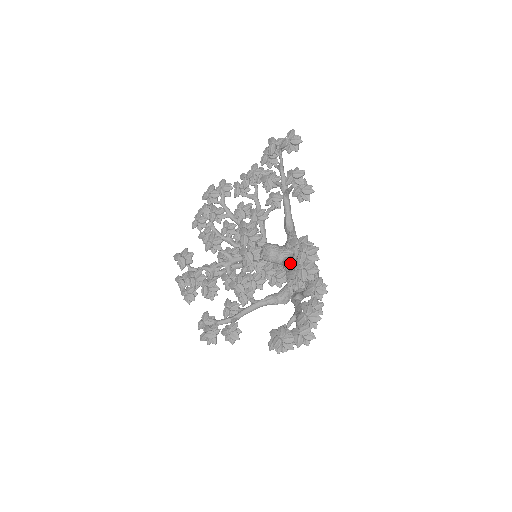
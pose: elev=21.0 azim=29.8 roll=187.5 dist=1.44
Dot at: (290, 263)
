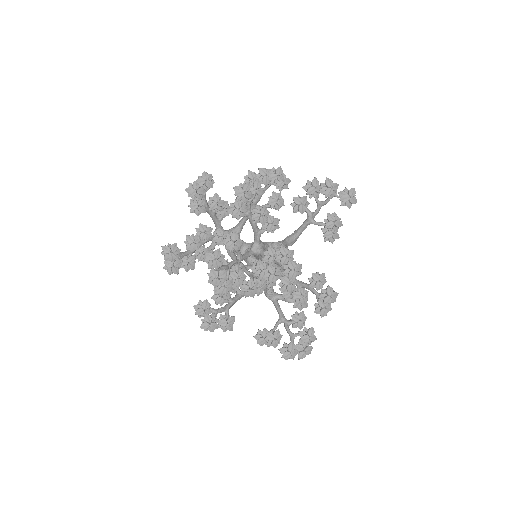
Dot at: occluded
